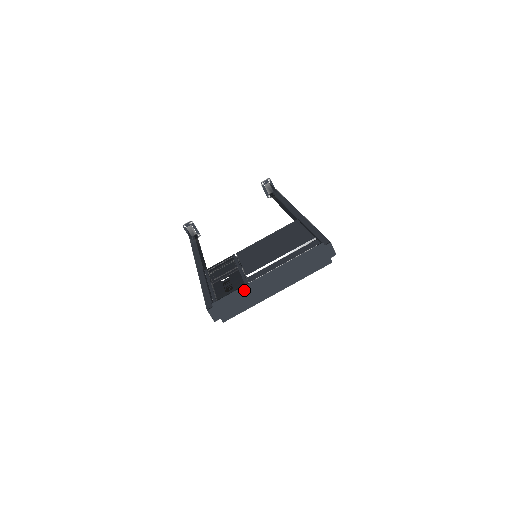
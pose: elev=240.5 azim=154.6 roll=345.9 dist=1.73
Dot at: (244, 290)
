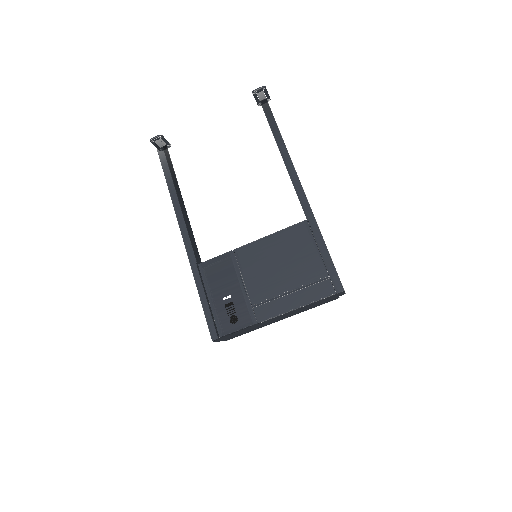
Dot at: (251, 327)
